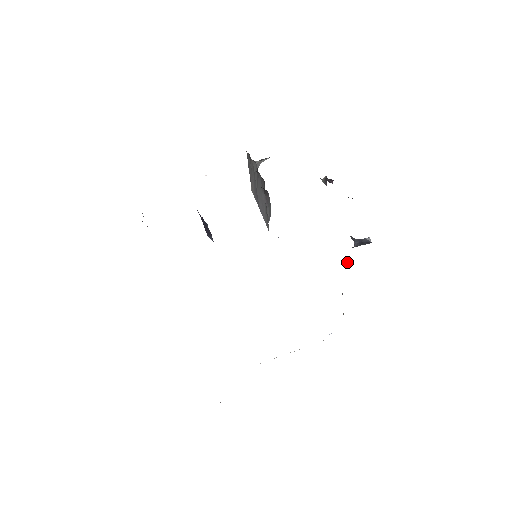
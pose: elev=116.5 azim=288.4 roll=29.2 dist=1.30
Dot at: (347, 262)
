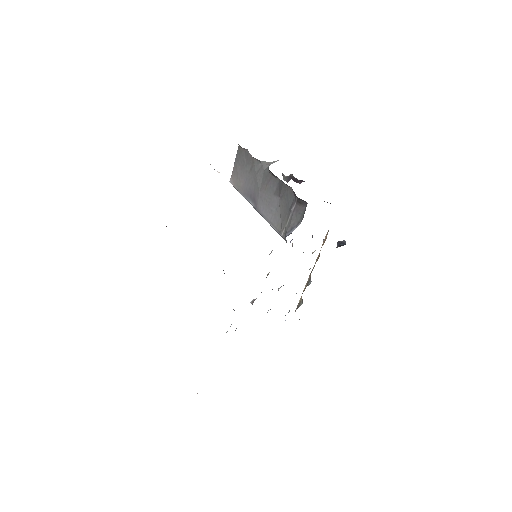
Dot at: occluded
